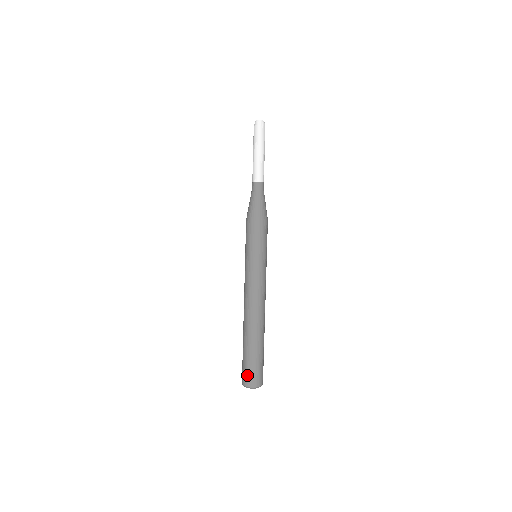
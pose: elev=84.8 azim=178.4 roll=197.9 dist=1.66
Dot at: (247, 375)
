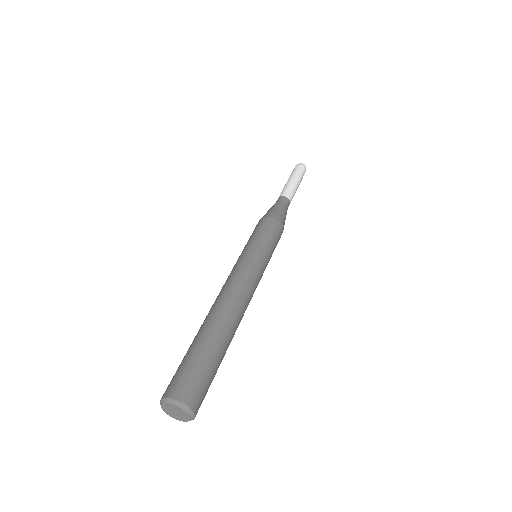
Dot at: occluded
